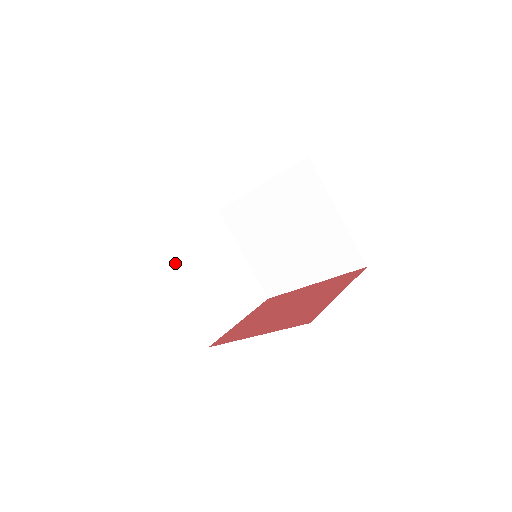
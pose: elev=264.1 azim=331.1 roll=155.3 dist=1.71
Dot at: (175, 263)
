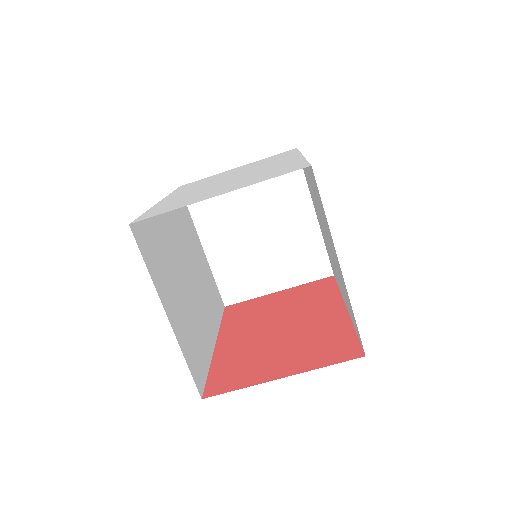
Dot at: (208, 210)
